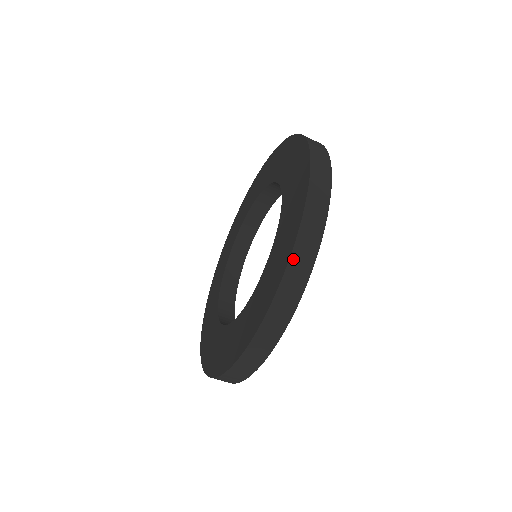
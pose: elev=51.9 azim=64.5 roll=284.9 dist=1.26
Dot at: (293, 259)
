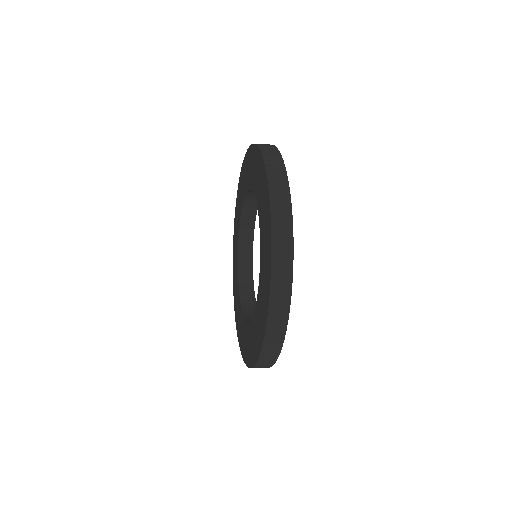
Dot at: (265, 345)
